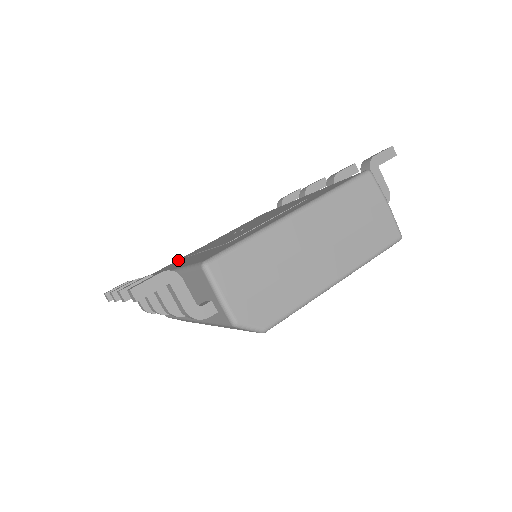
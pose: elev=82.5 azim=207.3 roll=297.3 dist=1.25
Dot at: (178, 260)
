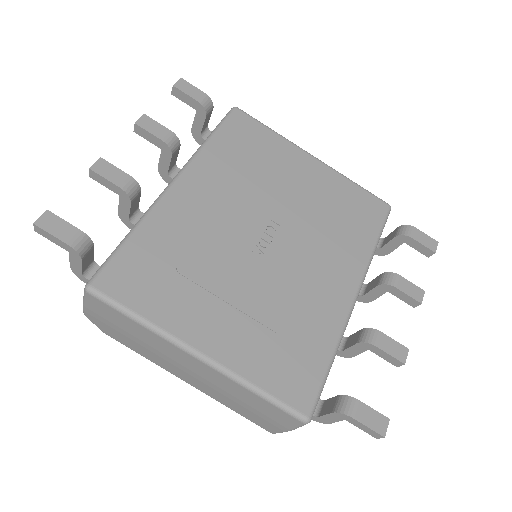
Dot at: (261, 139)
